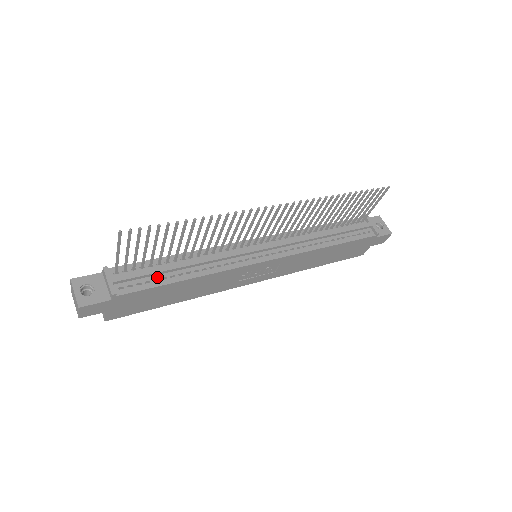
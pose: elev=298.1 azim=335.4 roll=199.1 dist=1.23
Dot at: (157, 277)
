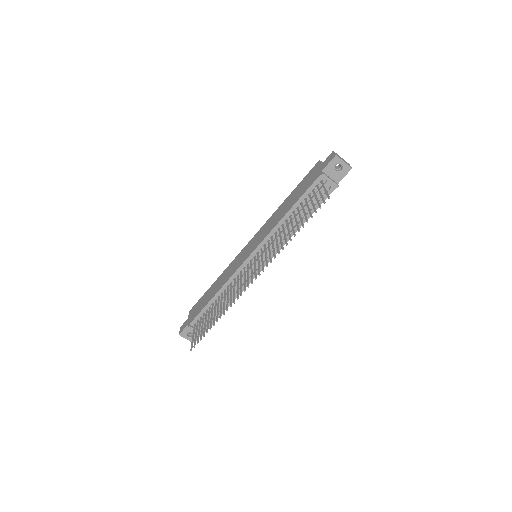
Dot at: occluded
